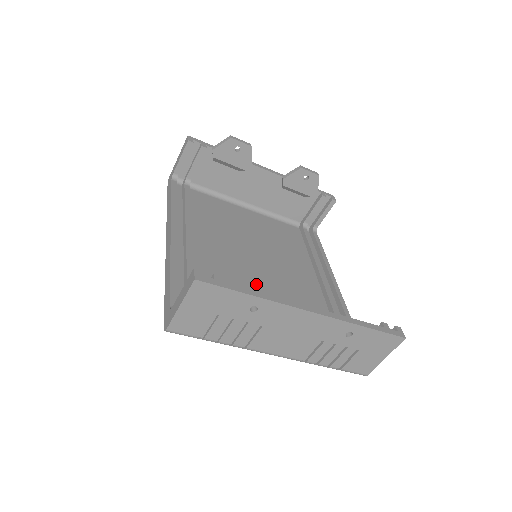
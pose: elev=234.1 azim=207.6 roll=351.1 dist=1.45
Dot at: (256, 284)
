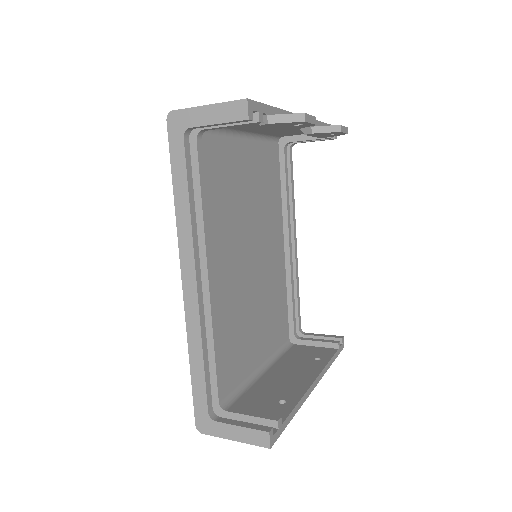
Dot at: (250, 295)
